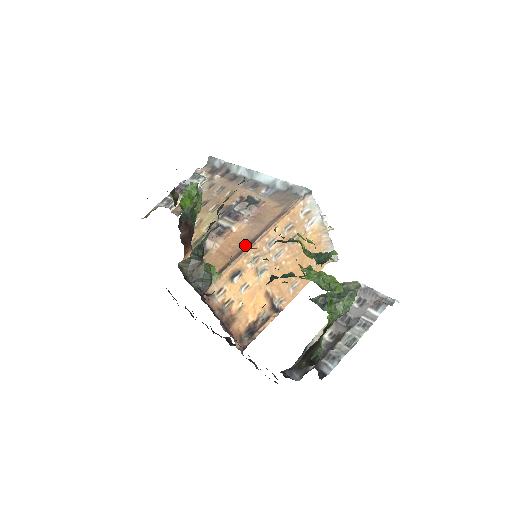
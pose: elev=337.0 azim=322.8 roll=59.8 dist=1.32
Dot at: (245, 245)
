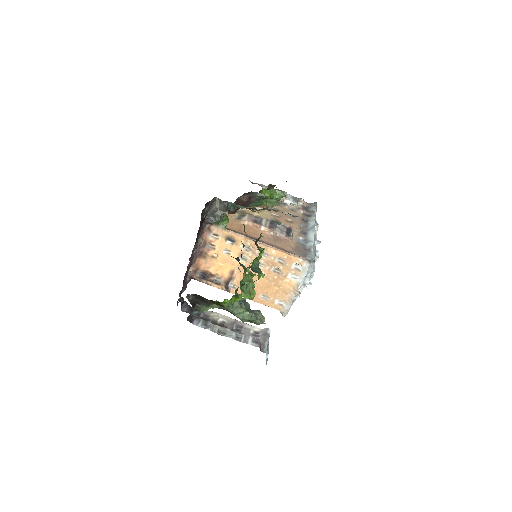
Dot at: occluded
